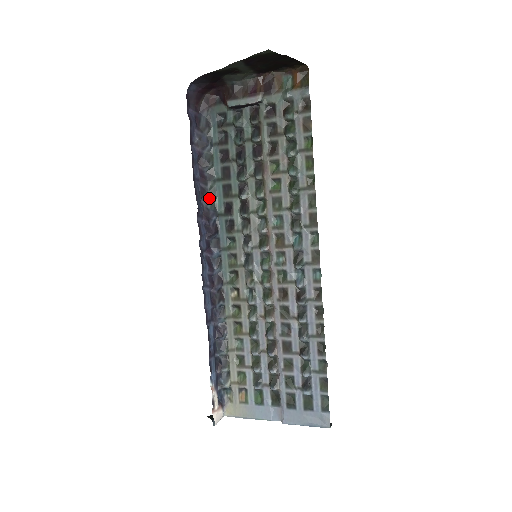
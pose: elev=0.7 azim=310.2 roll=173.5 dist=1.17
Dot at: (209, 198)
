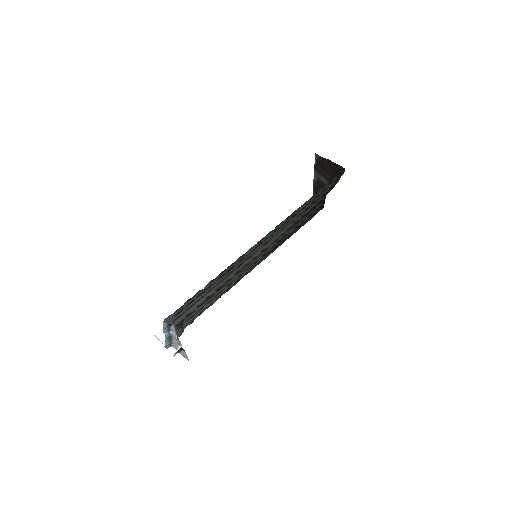
Dot at: occluded
